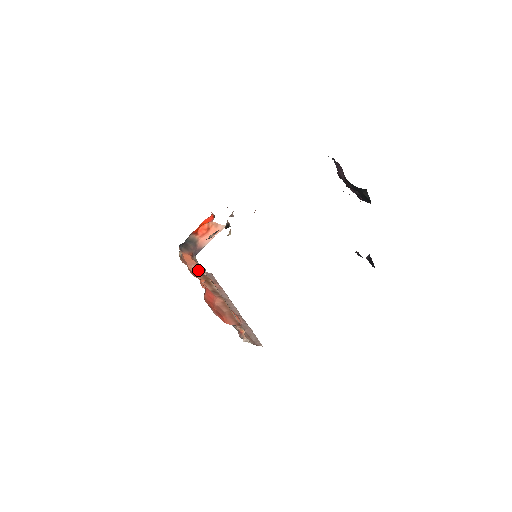
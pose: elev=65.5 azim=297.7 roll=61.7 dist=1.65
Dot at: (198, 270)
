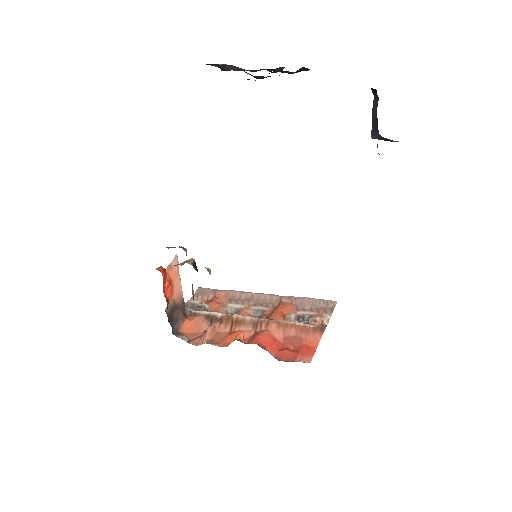
Dot at: (210, 322)
